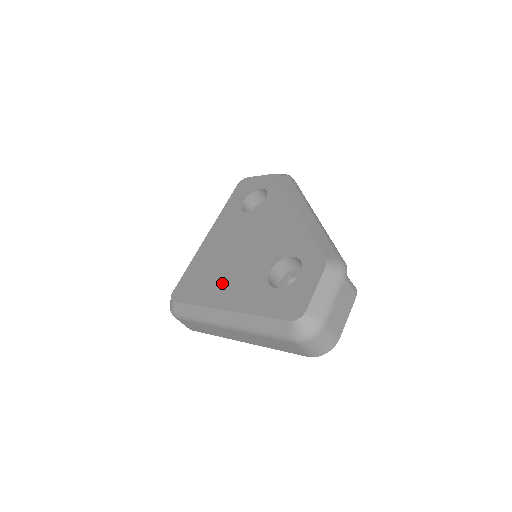
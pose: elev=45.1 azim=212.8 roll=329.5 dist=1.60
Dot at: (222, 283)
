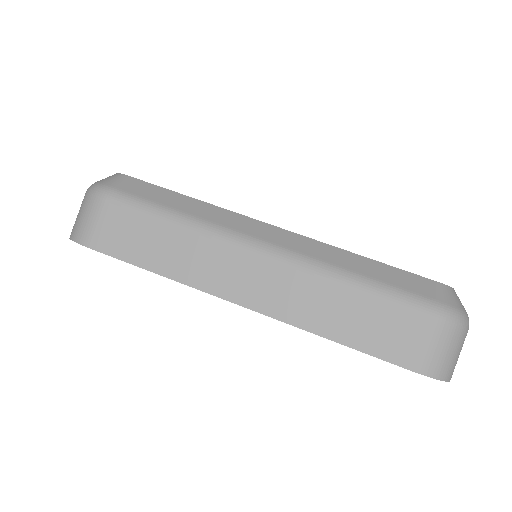
Dot at: occluded
